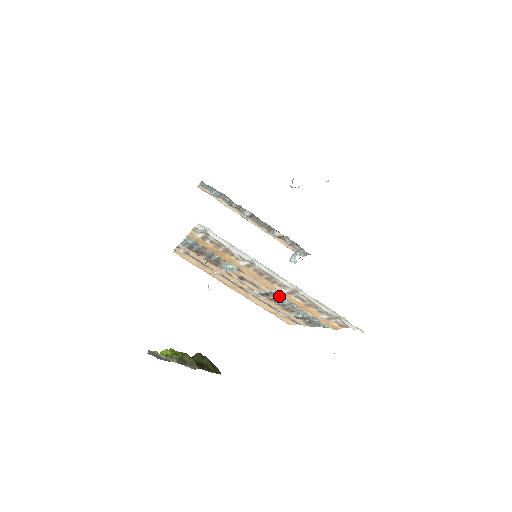
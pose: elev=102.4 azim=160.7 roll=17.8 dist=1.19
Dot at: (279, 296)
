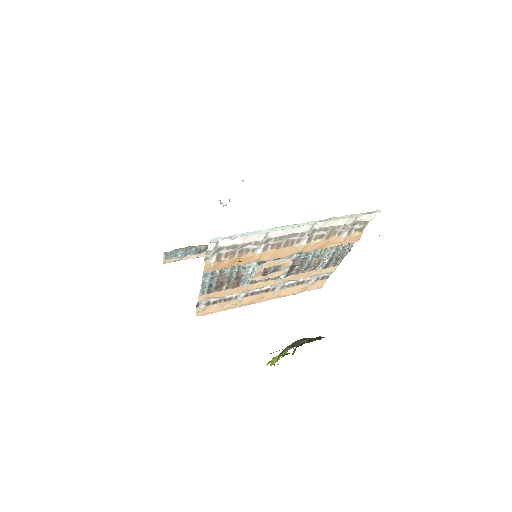
Dot at: (302, 257)
